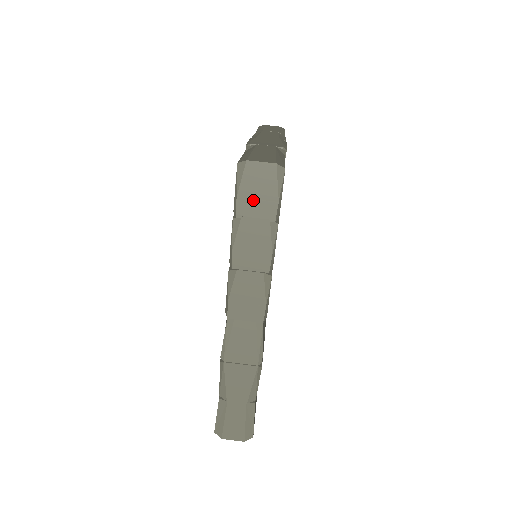
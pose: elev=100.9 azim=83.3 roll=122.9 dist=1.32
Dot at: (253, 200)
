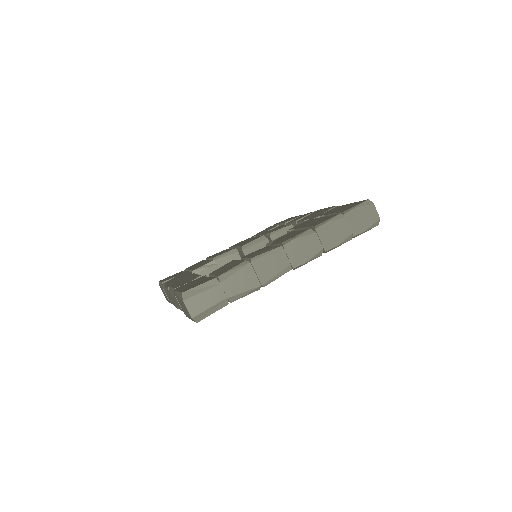
Dot at: (357, 218)
